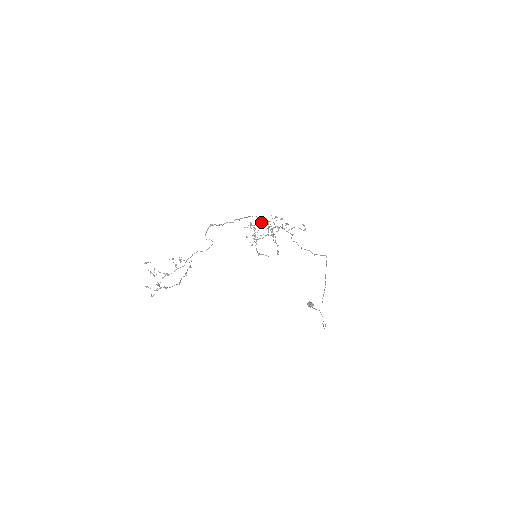
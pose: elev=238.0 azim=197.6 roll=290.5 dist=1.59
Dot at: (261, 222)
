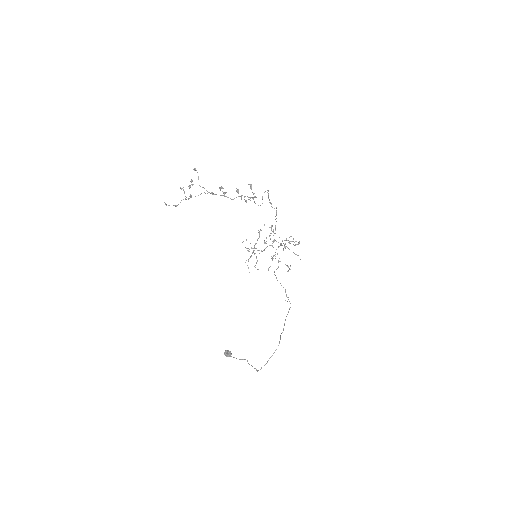
Dot at: (275, 233)
